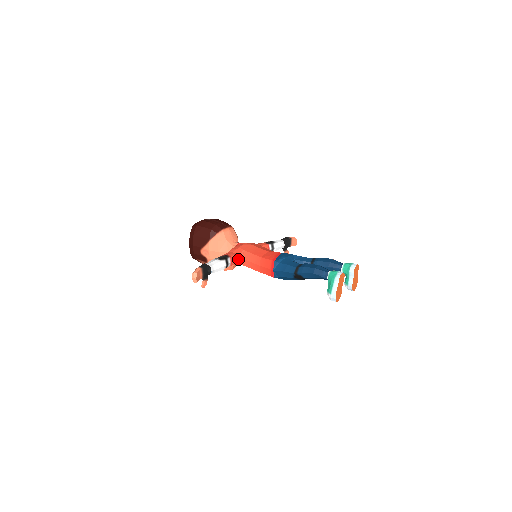
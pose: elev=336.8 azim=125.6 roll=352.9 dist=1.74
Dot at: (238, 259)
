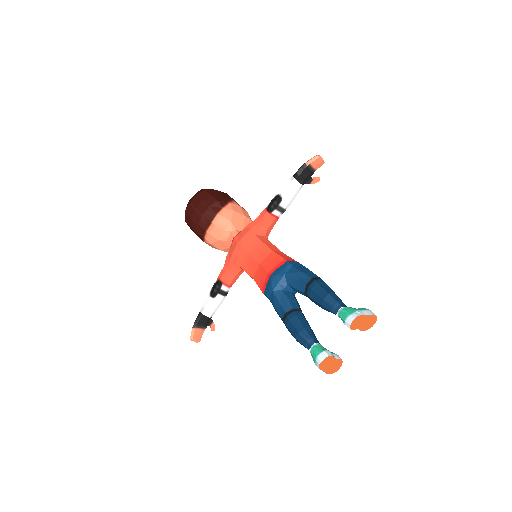
Dot at: (236, 274)
